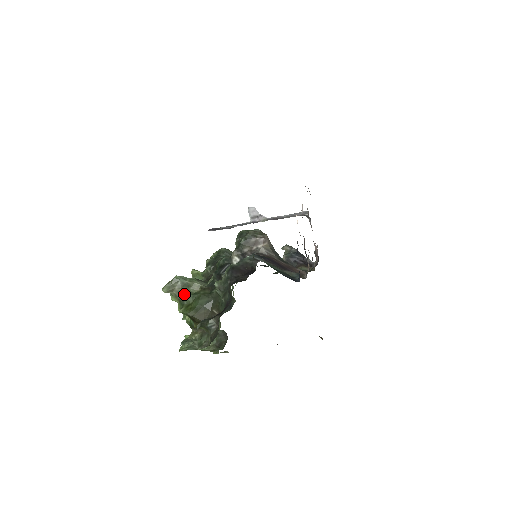
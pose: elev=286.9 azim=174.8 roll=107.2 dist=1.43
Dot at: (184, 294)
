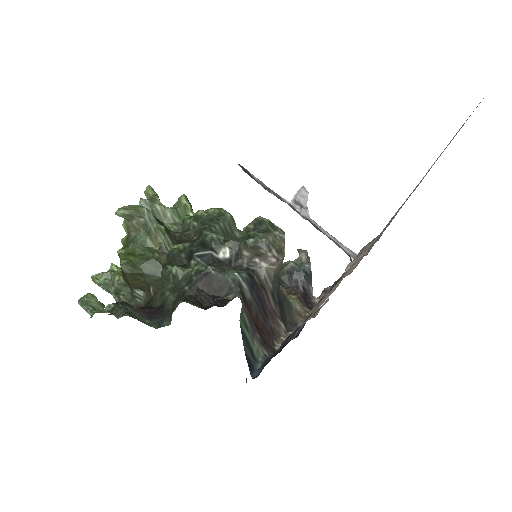
Dot at: (137, 236)
